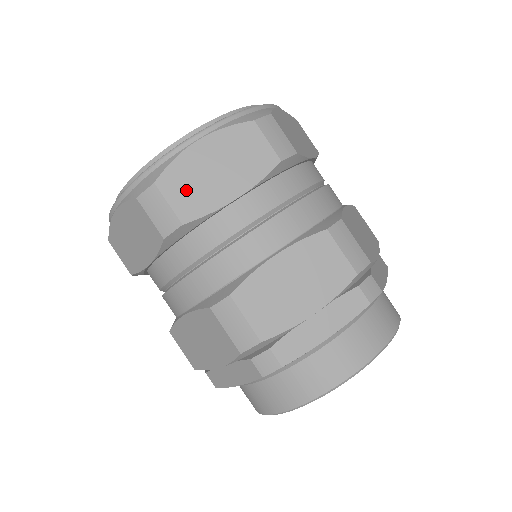
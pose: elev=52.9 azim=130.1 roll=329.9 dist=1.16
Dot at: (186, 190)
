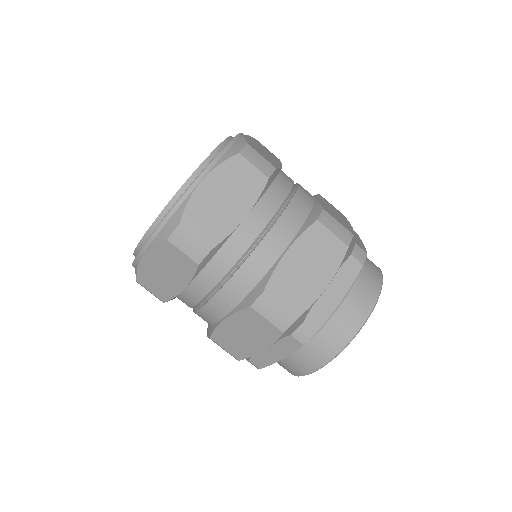
Dot at: (155, 285)
